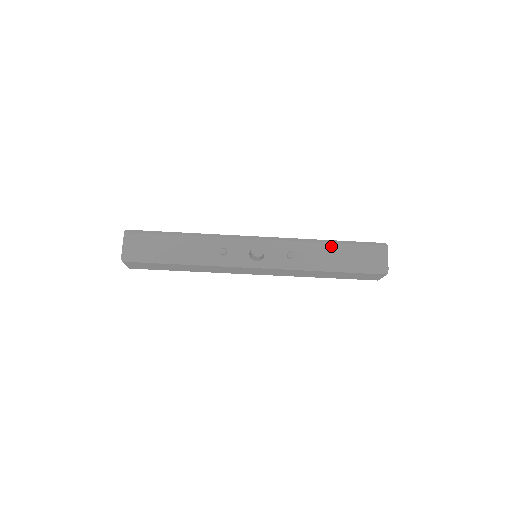
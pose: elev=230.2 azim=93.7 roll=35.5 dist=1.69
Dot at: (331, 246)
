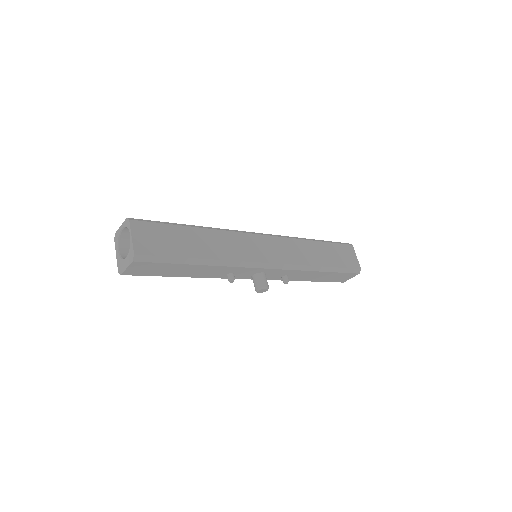
Dot at: (321, 273)
